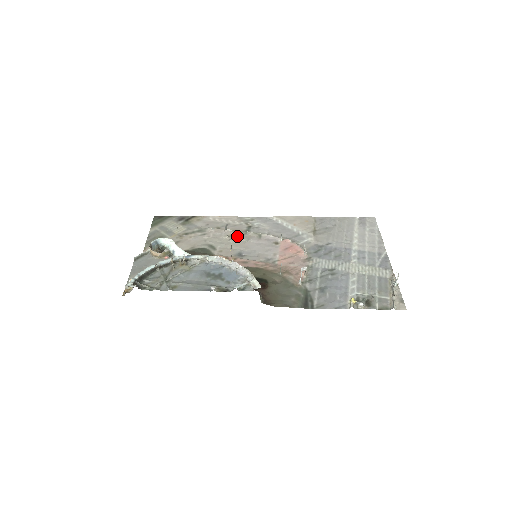
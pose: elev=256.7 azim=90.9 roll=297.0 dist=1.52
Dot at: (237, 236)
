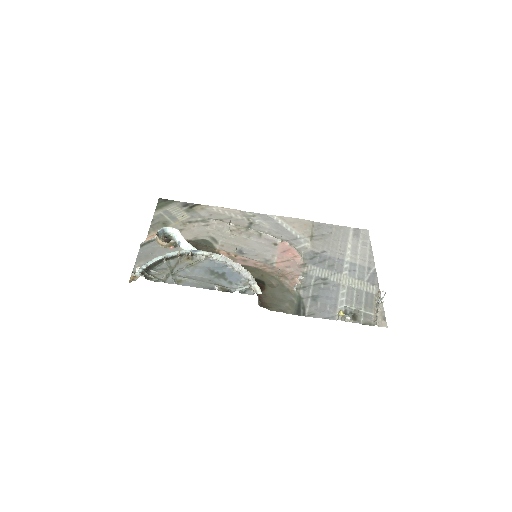
Dot at: (239, 231)
